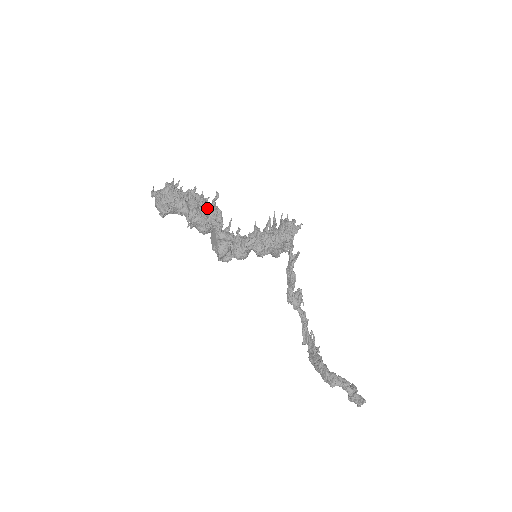
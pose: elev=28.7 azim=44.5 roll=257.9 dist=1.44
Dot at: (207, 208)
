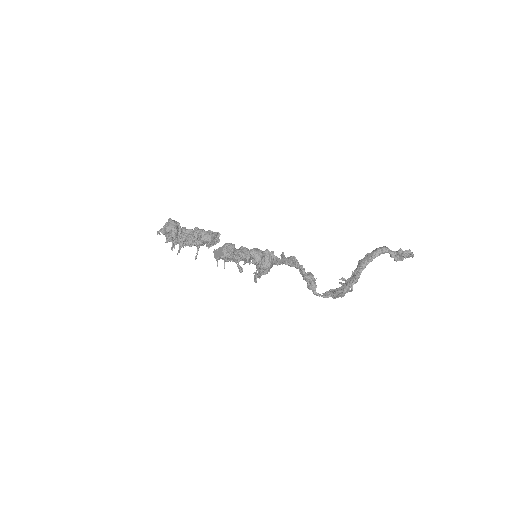
Dot at: occluded
